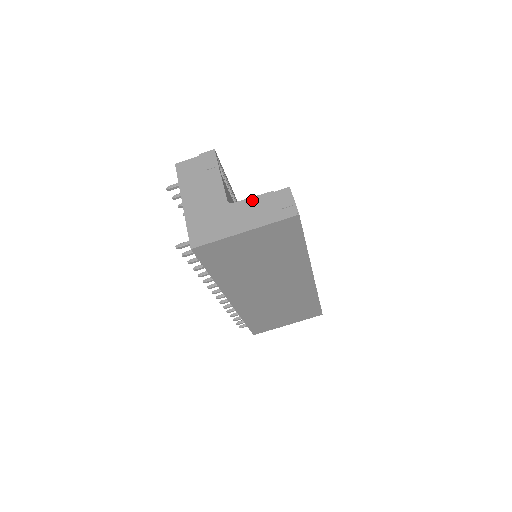
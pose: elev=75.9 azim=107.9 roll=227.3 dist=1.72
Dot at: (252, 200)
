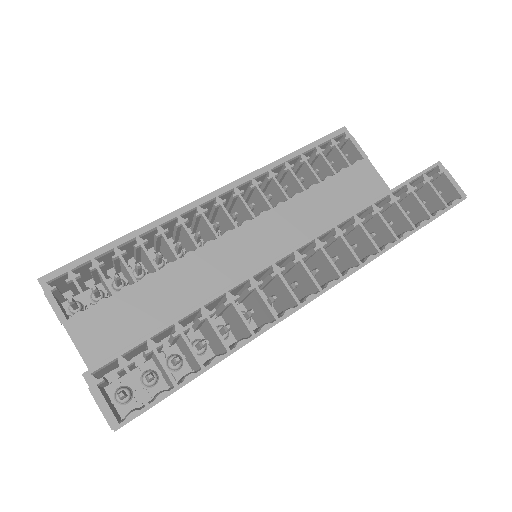
Dot at: occluded
